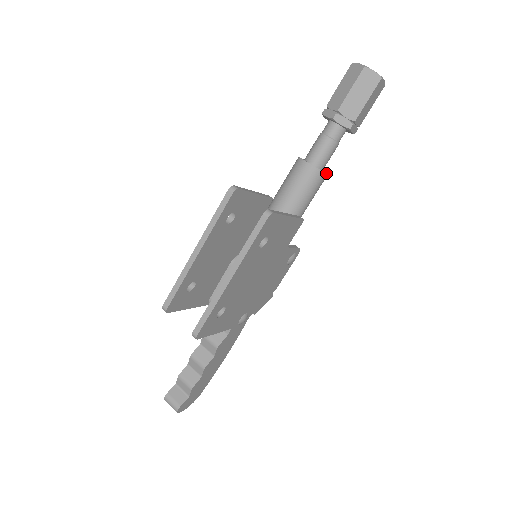
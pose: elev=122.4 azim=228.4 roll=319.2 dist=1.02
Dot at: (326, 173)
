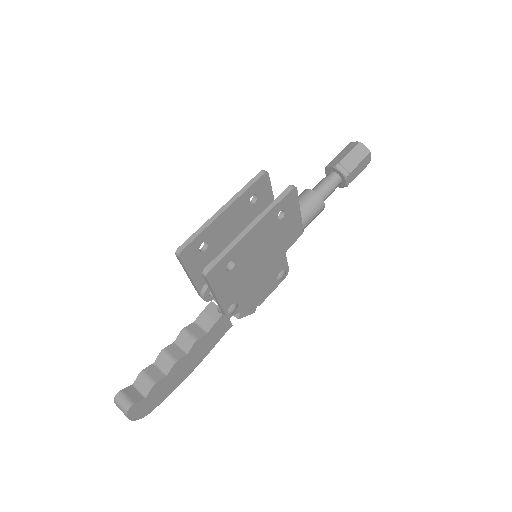
Dot at: (323, 208)
